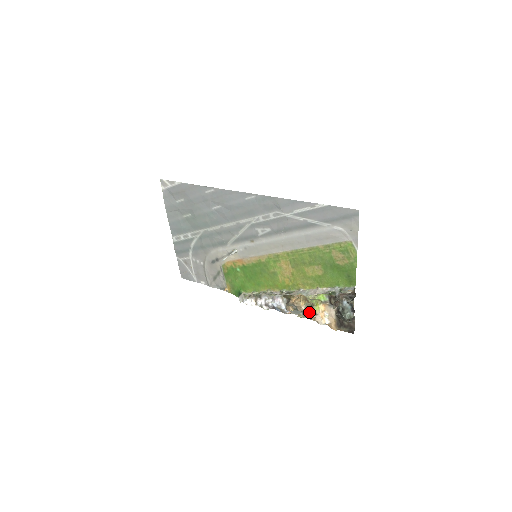
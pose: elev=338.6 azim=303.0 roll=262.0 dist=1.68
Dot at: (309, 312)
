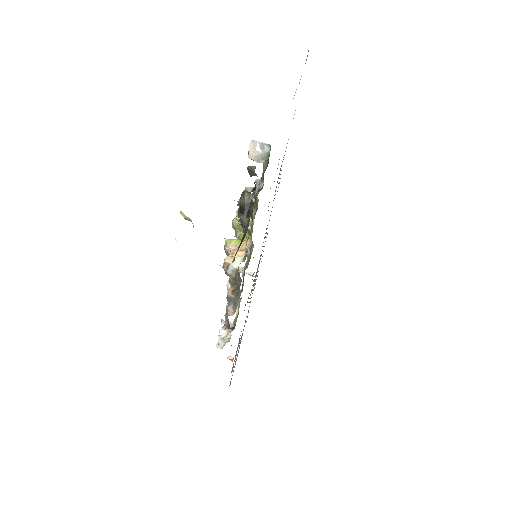
Dot at: occluded
